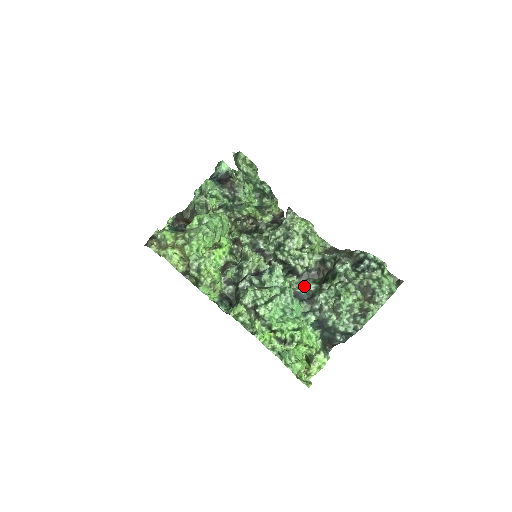
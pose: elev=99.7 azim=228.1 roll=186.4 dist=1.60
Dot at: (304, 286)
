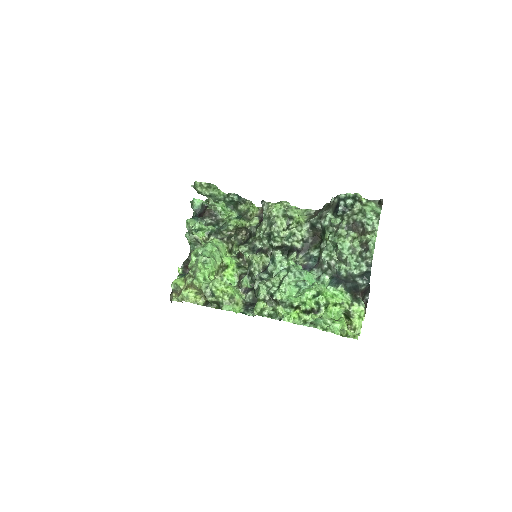
Dot at: (309, 256)
